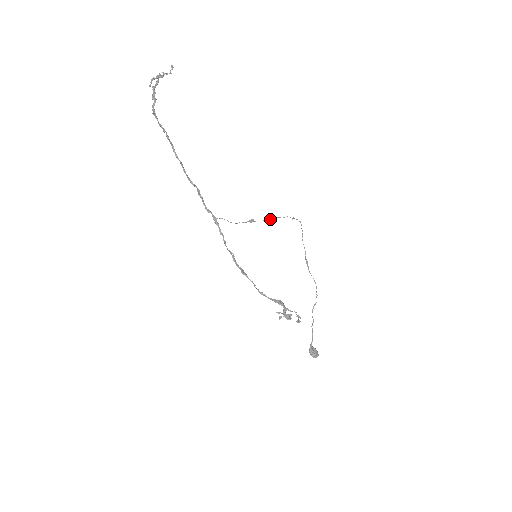
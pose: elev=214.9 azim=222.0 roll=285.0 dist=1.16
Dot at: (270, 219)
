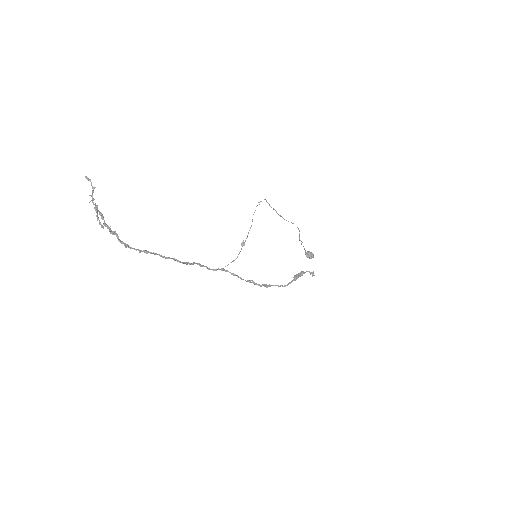
Dot at: (251, 226)
